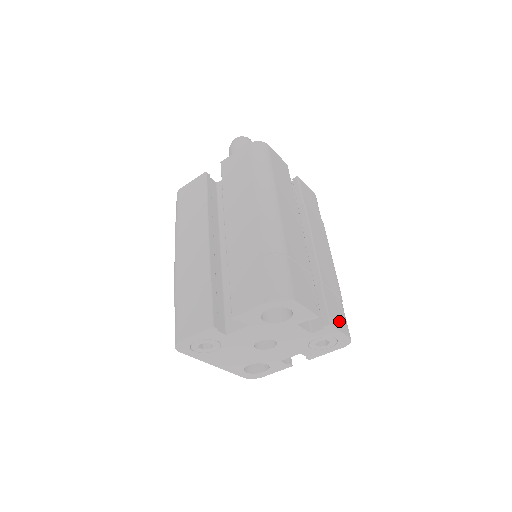
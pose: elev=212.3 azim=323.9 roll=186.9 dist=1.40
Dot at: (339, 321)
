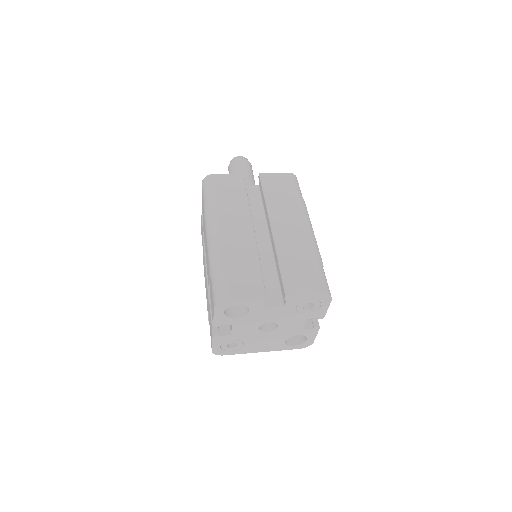
Dot at: (304, 285)
